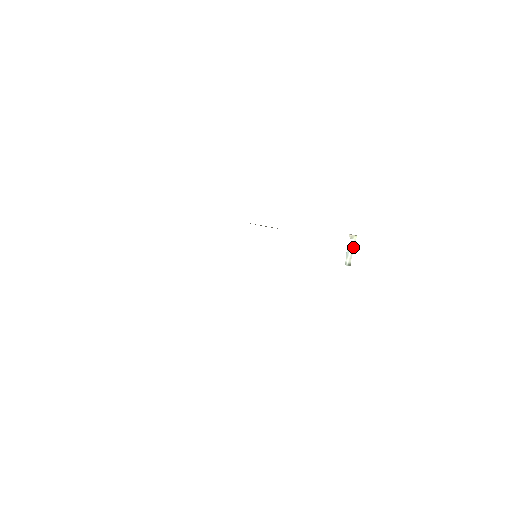
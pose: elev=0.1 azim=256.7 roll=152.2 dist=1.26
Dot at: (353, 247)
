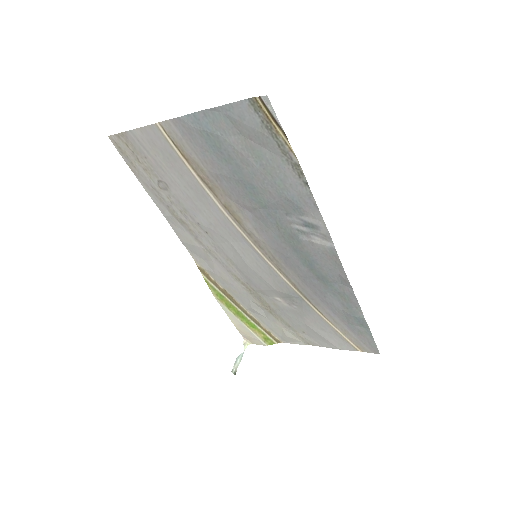
Dot at: (242, 356)
